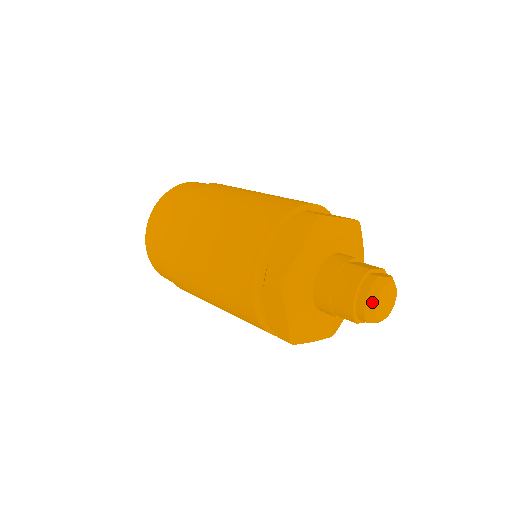
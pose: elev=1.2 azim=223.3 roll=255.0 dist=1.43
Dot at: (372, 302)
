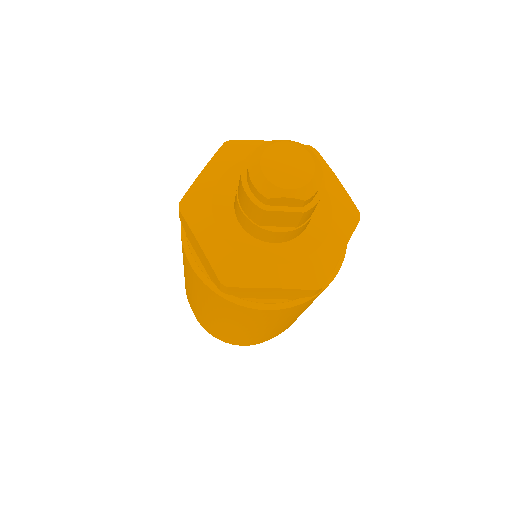
Dot at: (255, 165)
